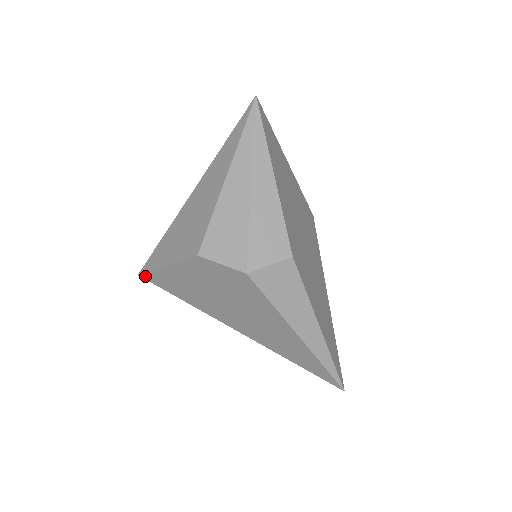
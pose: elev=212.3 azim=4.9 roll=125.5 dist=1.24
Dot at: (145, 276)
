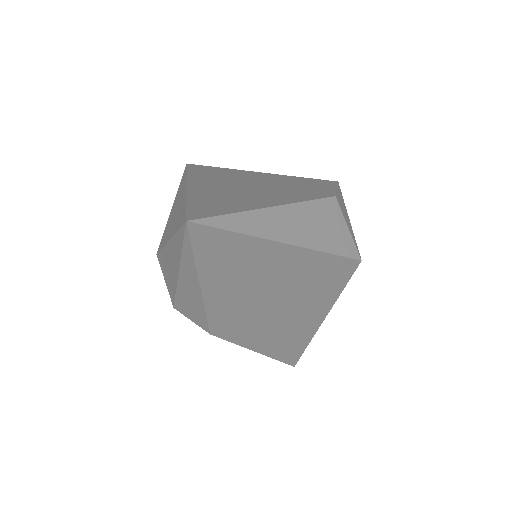
Dot at: occluded
